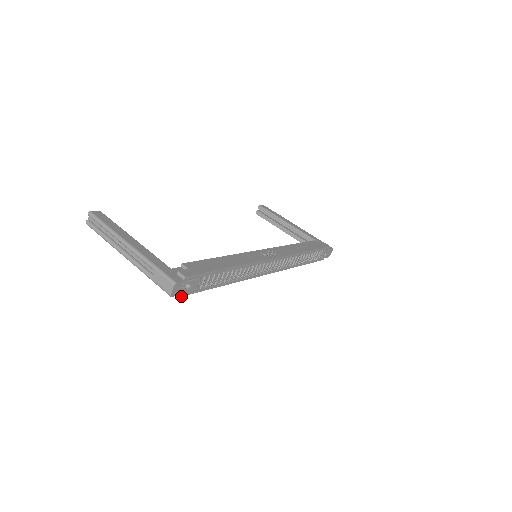
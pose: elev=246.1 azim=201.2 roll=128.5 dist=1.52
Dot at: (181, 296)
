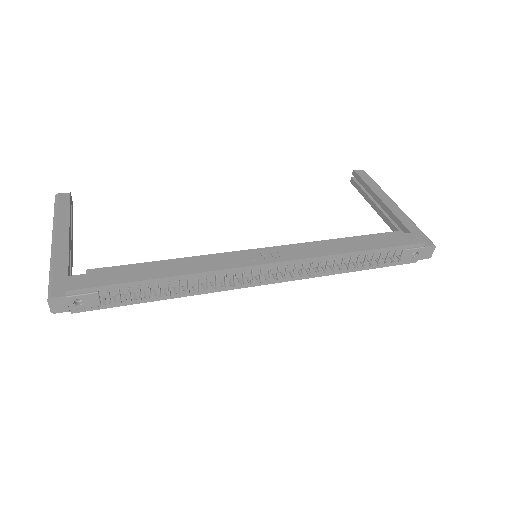
Dot at: (78, 312)
